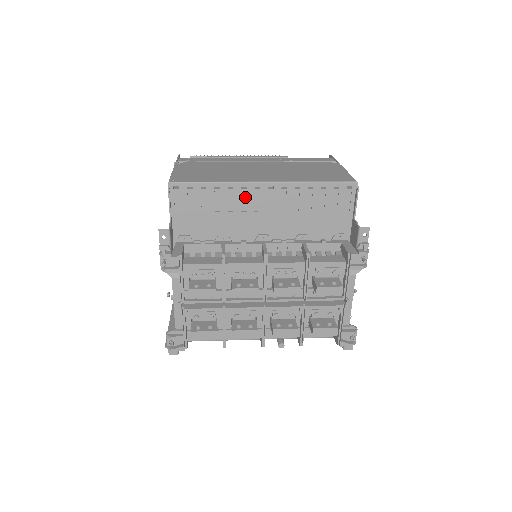
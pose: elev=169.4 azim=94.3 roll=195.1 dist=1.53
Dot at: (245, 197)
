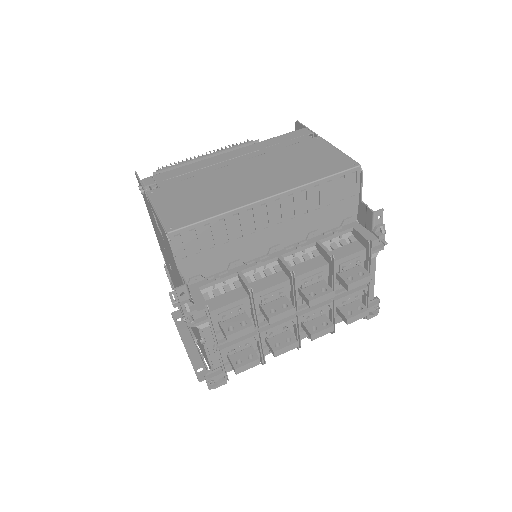
Dot at: (251, 217)
